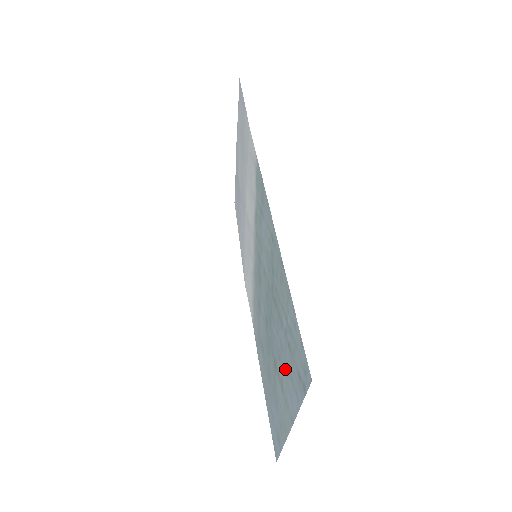
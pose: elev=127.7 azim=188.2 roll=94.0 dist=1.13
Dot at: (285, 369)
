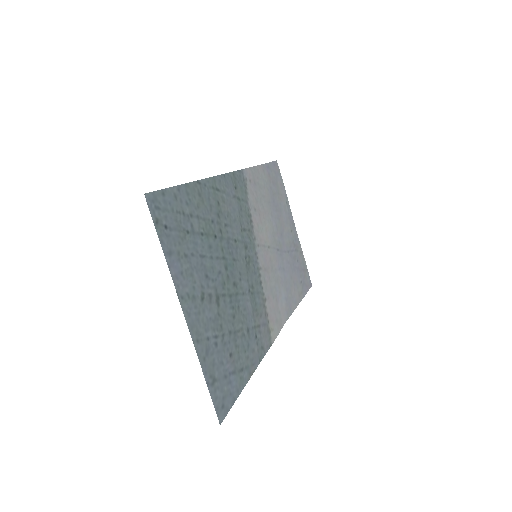
Dot at: (195, 266)
